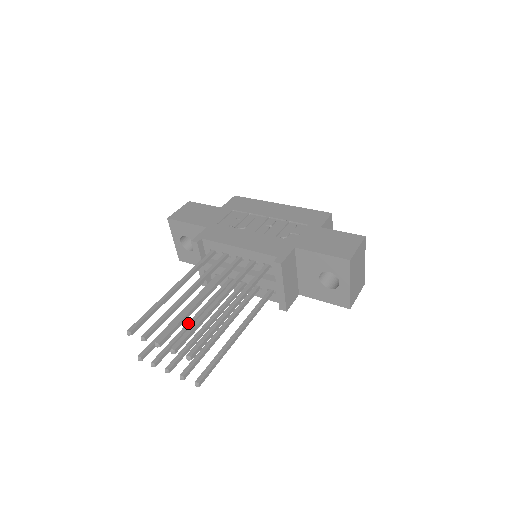
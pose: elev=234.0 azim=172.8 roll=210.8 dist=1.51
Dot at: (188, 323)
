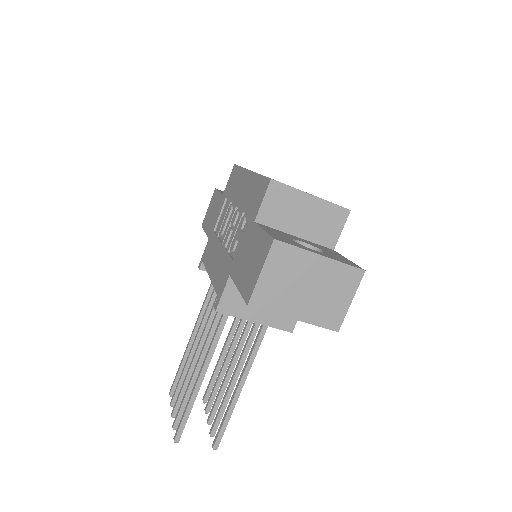
Dot at: (224, 360)
